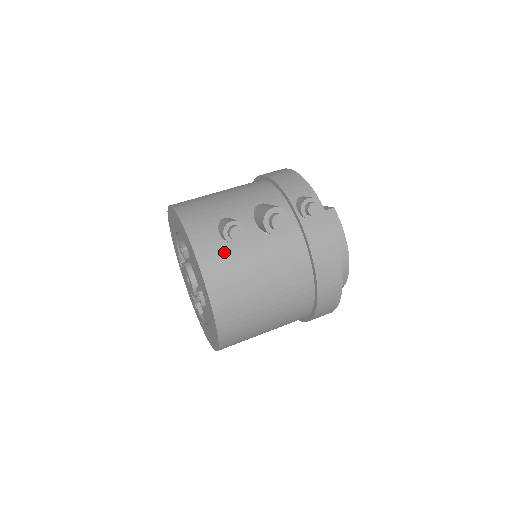
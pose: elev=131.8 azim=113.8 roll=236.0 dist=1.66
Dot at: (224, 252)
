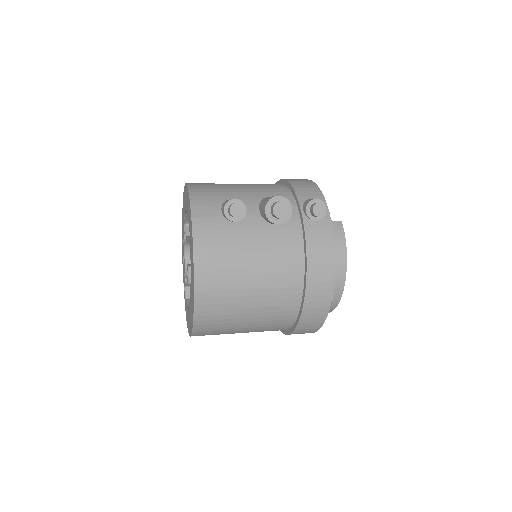
Dot at: (221, 228)
